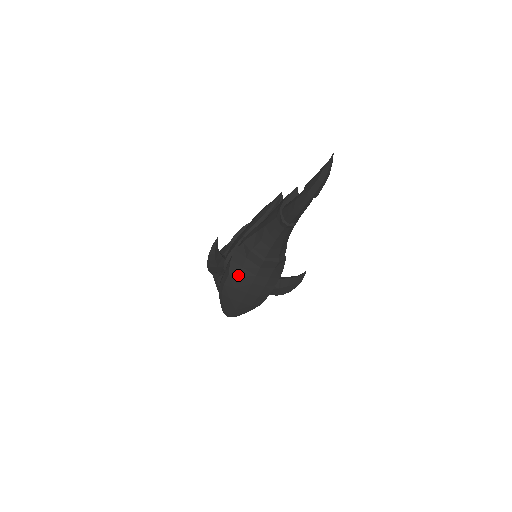
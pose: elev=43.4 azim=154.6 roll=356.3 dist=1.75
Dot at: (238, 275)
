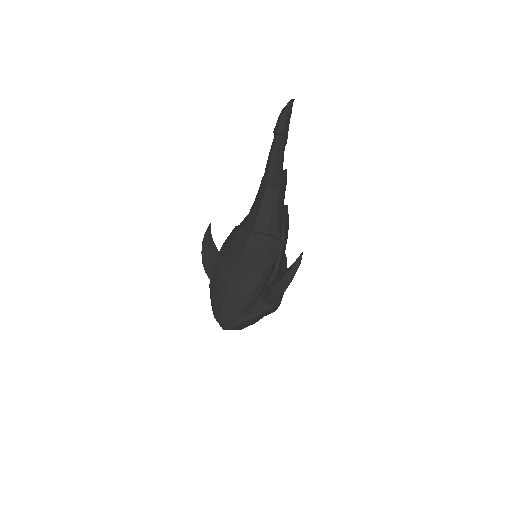
Dot at: (225, 254)
